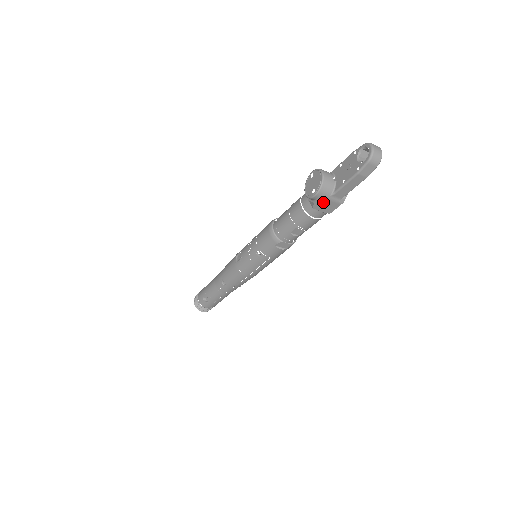
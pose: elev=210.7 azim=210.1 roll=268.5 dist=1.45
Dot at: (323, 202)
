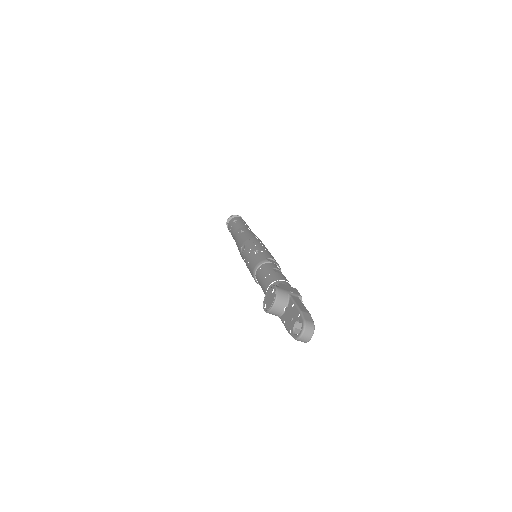
Dot at: occluded
